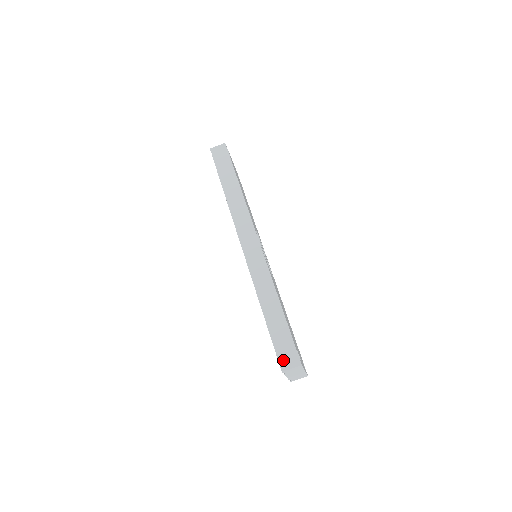
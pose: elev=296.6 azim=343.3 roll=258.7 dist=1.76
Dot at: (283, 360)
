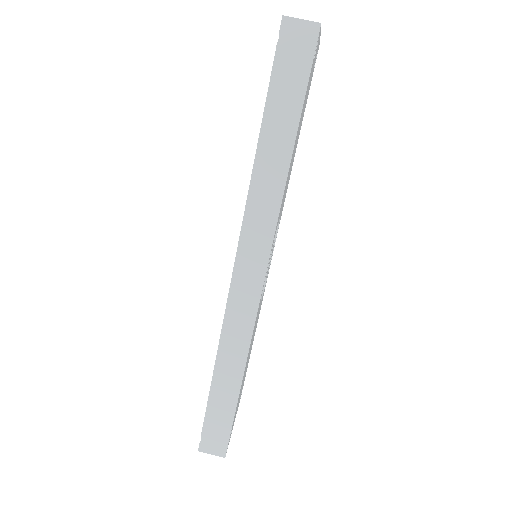
Dot at: (206, 442)
